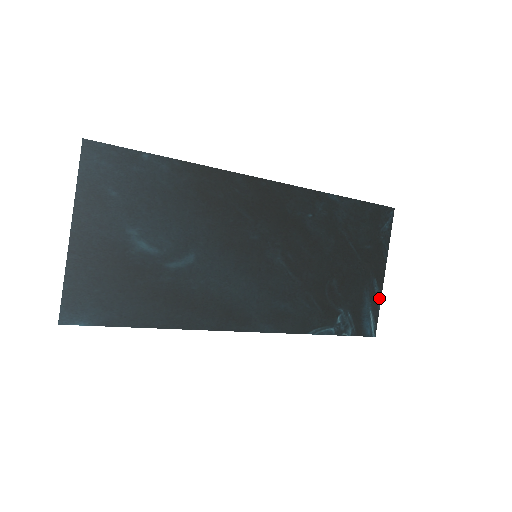
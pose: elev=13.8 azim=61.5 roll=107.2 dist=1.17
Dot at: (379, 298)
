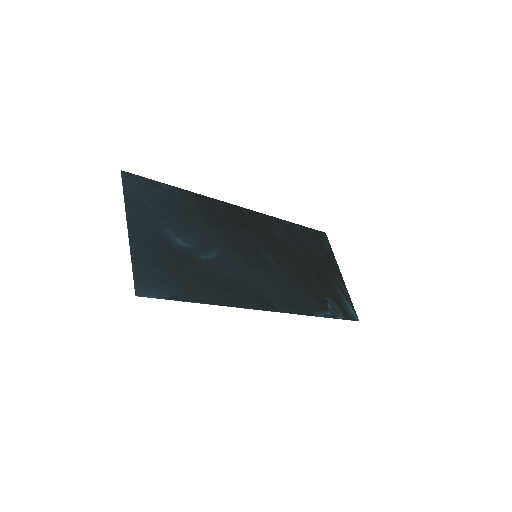
Dot at: (347, 292)
